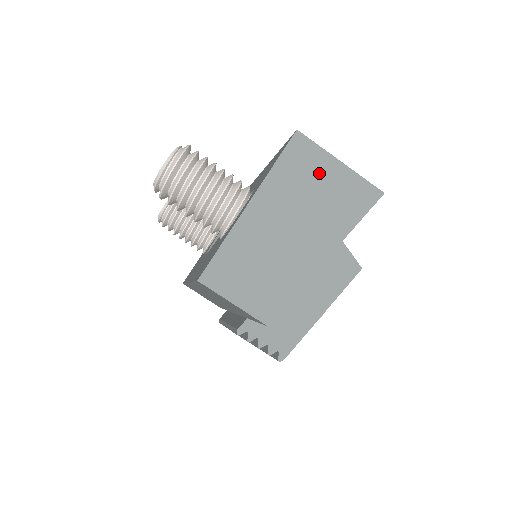
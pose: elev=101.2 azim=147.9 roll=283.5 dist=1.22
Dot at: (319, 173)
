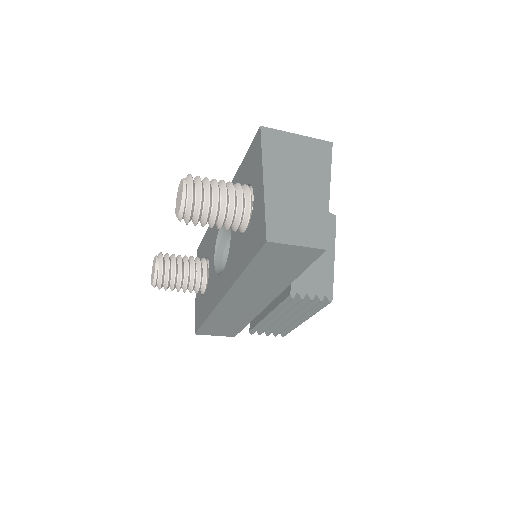
Dot at: (290, 146)
